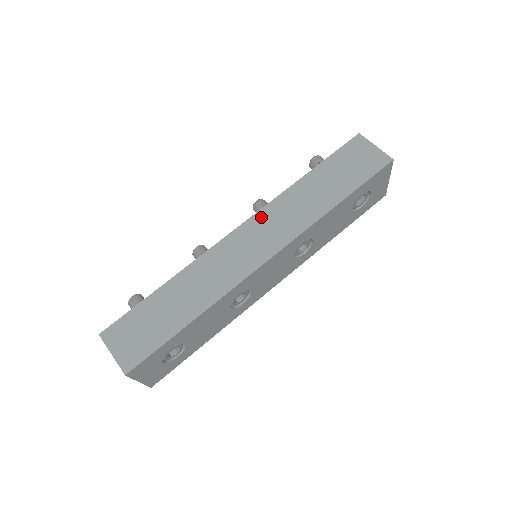
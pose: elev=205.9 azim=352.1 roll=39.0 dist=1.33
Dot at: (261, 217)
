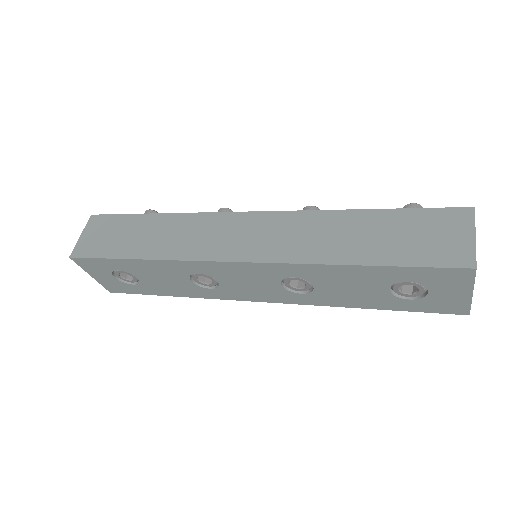
Dot at: (276, 218)
